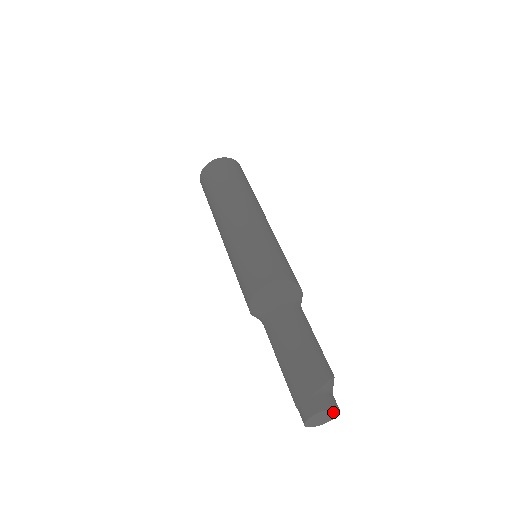
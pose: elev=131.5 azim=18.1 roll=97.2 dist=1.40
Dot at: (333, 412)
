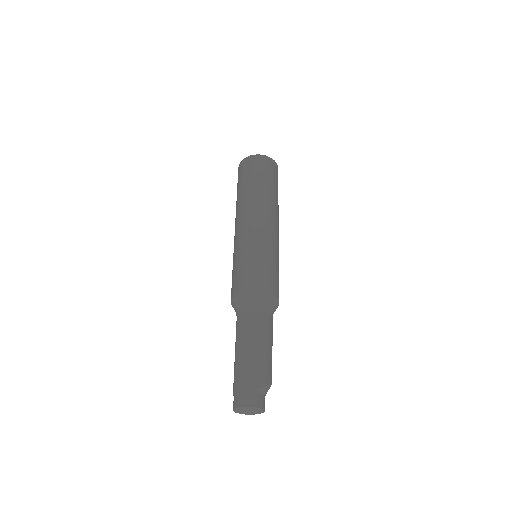
Dot at: (259, 410)
